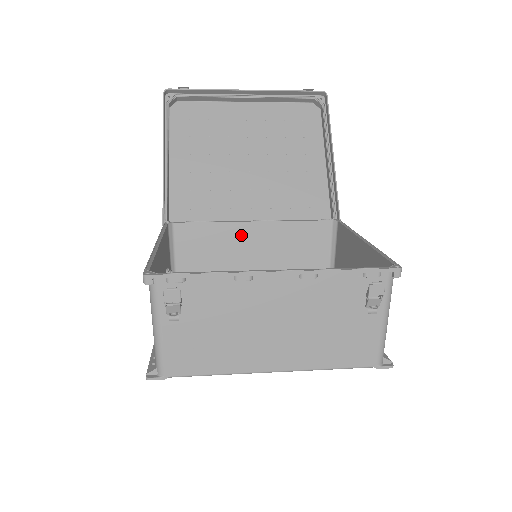
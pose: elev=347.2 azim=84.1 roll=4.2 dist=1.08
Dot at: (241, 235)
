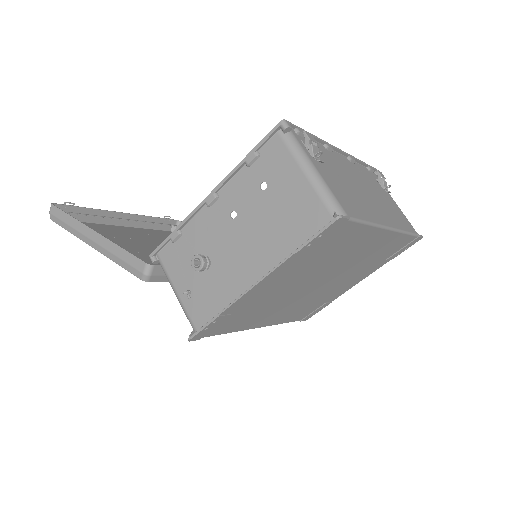
Dot at: occluded
